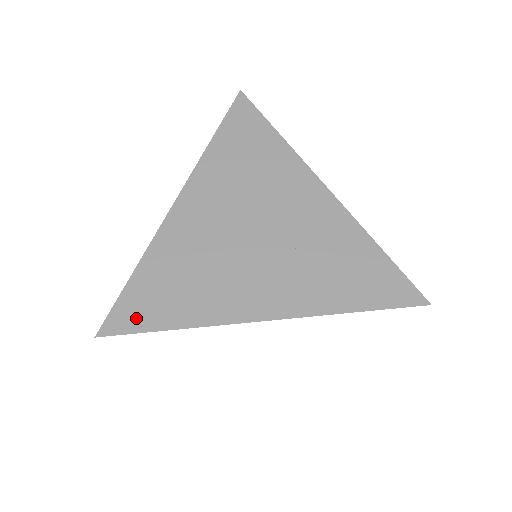
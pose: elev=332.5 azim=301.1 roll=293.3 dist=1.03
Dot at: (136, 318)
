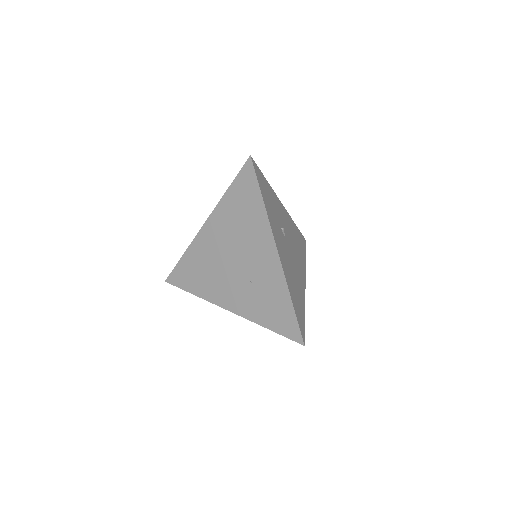
Dot at: (180, 281)
